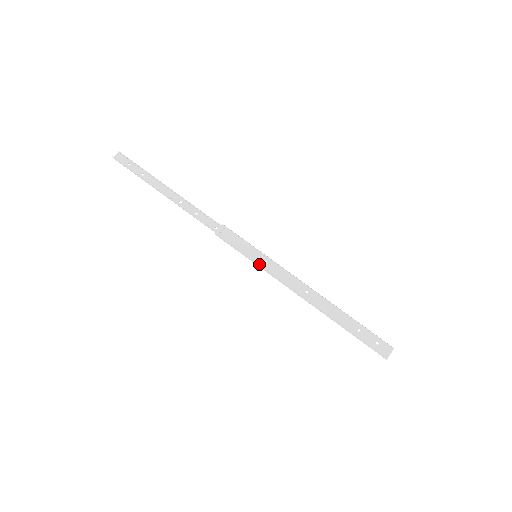
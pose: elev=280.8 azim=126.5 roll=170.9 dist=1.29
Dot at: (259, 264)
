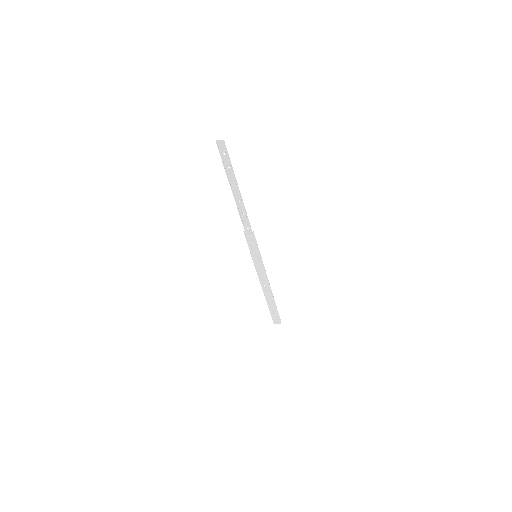
Dot at: (253, 261)
